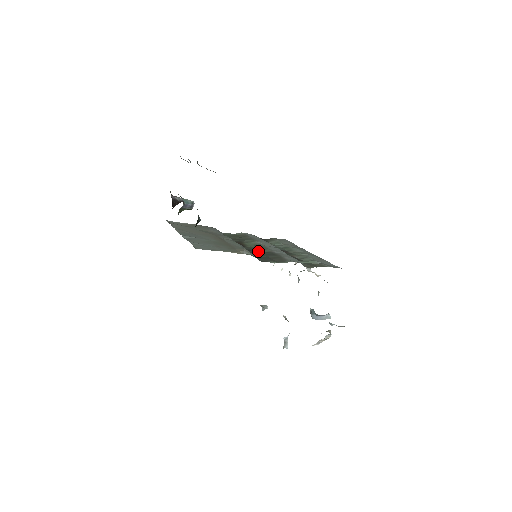
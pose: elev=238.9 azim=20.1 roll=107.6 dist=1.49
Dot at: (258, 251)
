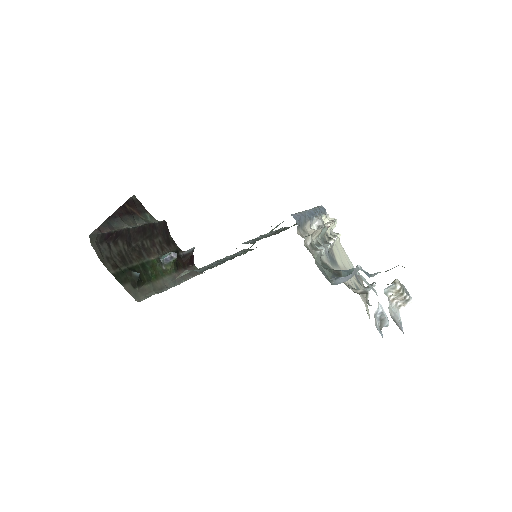
Dot at: occluded
